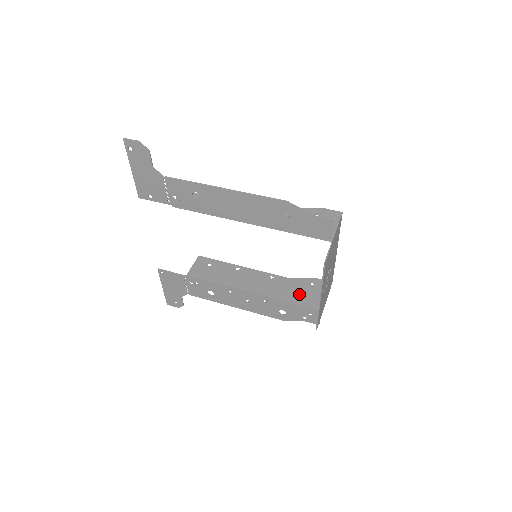
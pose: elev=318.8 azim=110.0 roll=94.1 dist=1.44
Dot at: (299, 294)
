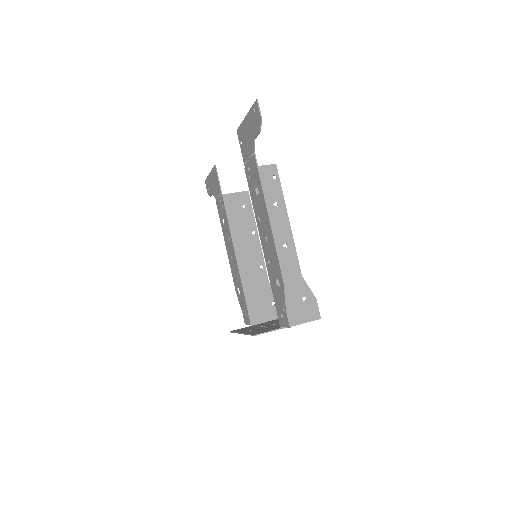
Dot at: (257, 299)
